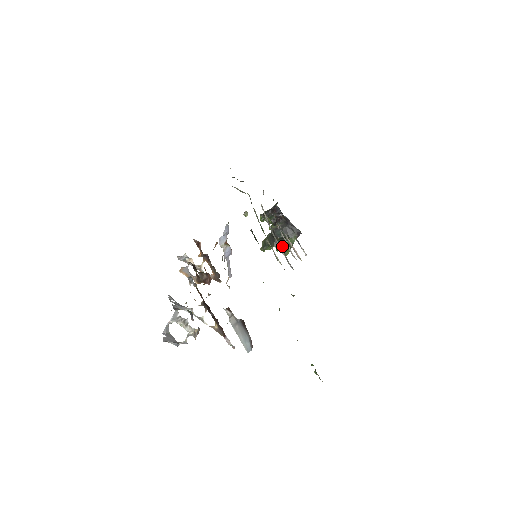
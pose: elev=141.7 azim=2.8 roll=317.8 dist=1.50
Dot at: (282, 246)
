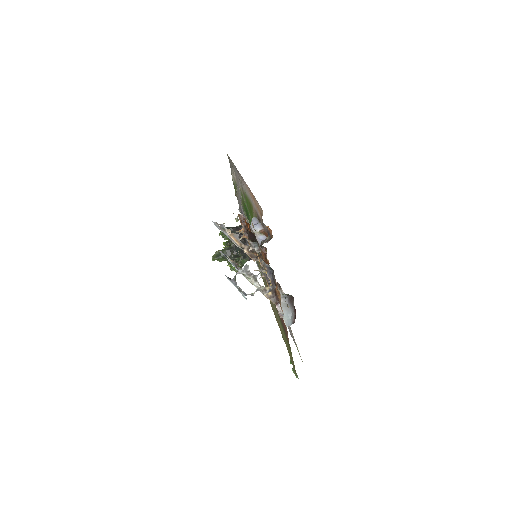
Dot at: (236, 262)
